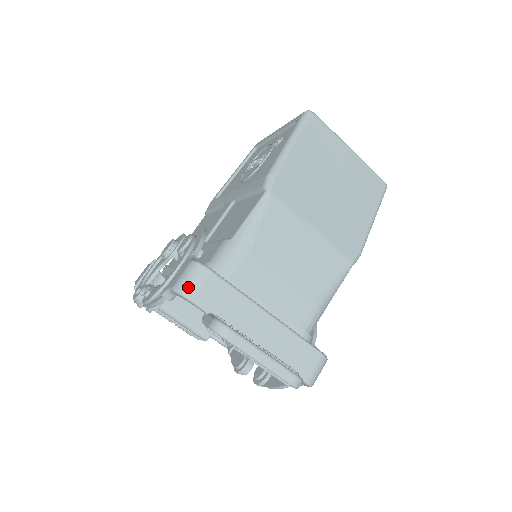
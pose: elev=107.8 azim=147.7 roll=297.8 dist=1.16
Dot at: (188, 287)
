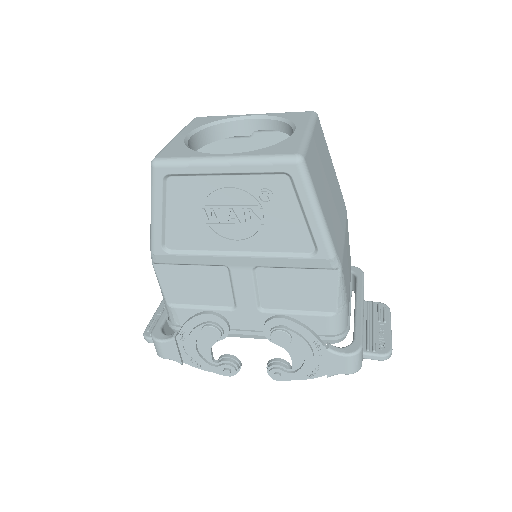
Dot at: (360, 366)
